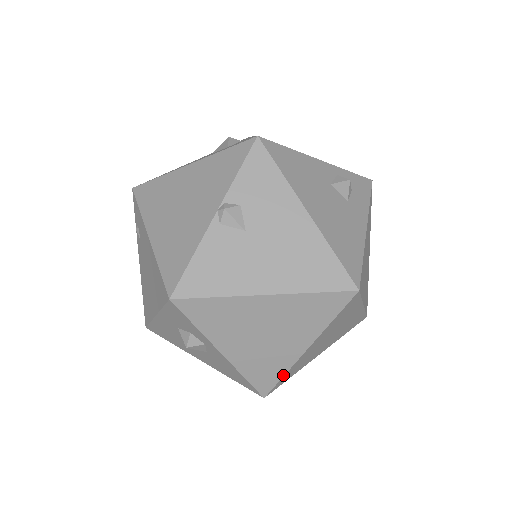
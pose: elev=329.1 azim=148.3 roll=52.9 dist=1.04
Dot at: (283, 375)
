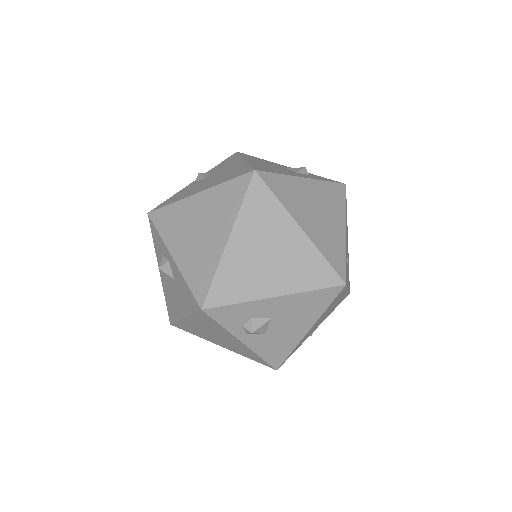
Dot at: (214, 275)
